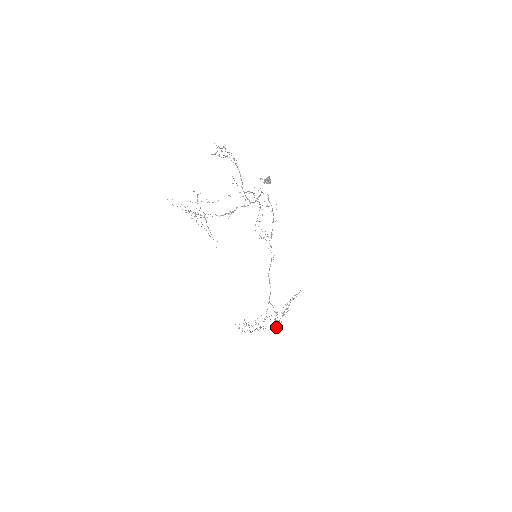
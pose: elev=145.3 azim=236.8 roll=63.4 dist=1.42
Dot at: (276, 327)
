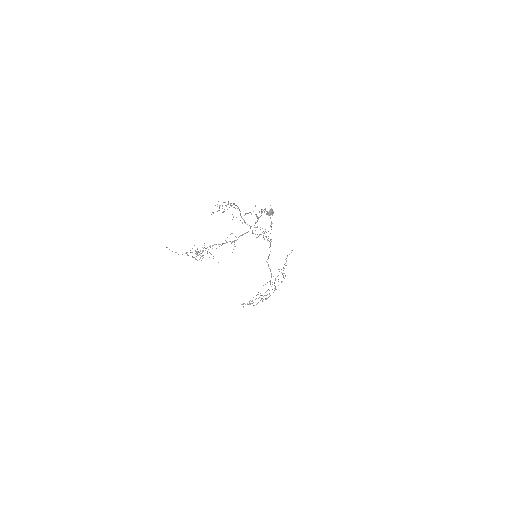
Dot at: occluded
